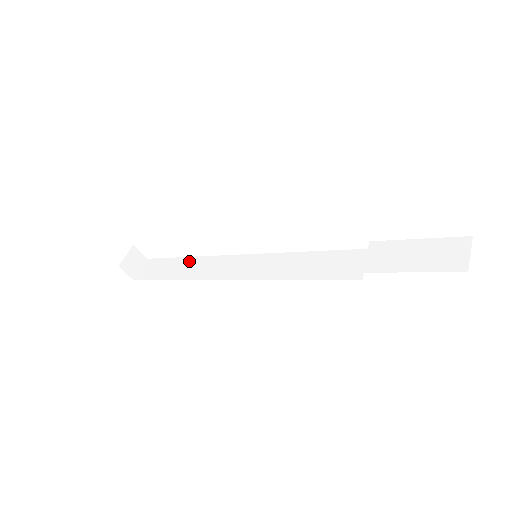
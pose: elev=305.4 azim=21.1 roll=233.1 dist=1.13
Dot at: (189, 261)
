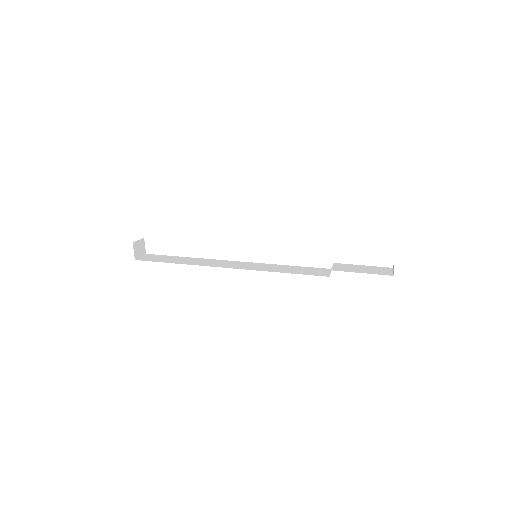
Dot at: (189, 258)
